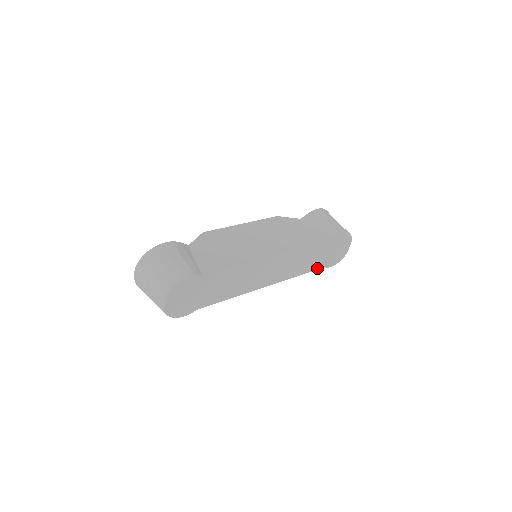
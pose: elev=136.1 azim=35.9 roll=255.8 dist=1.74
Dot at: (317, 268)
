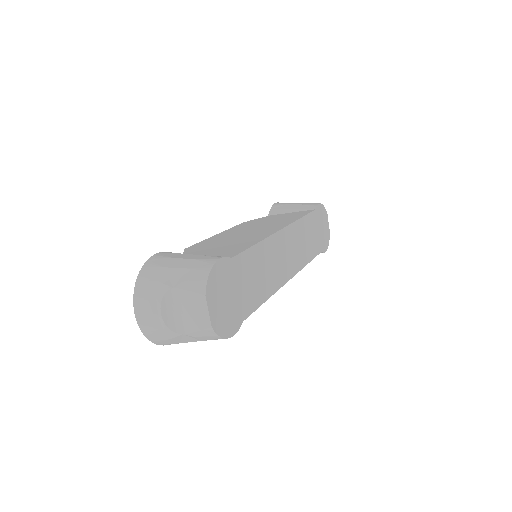
Dot at: (317, 253)
